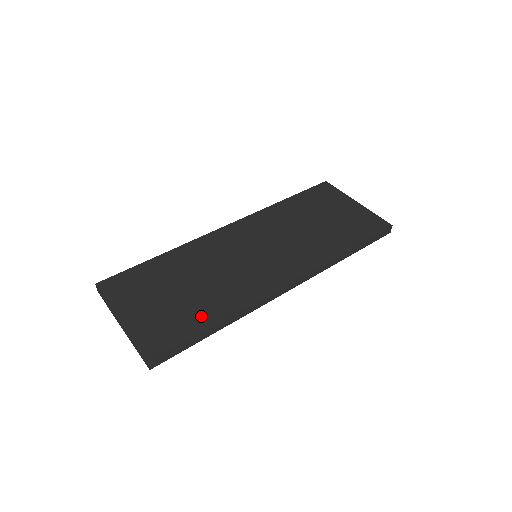
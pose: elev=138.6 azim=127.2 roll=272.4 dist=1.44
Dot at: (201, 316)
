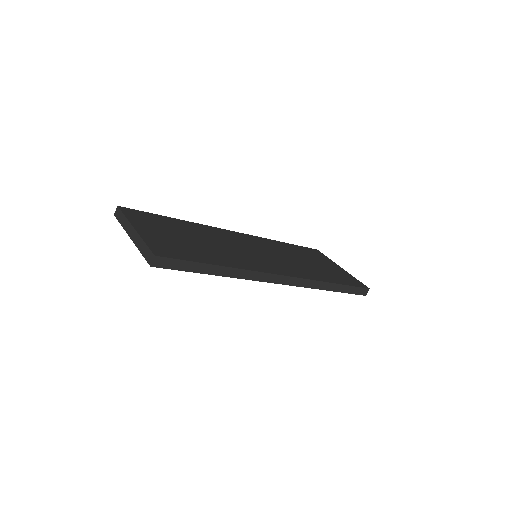
Dot at: (206, 256)
